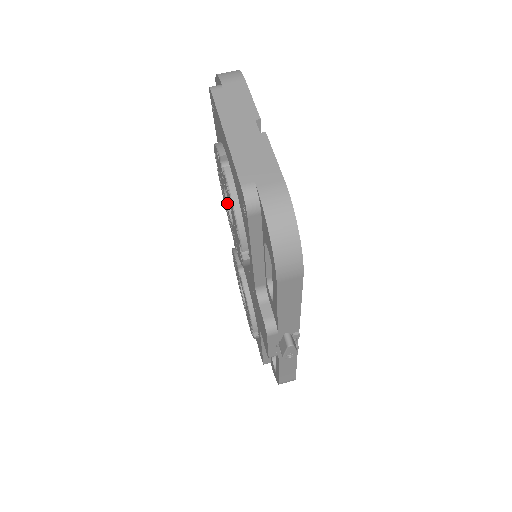
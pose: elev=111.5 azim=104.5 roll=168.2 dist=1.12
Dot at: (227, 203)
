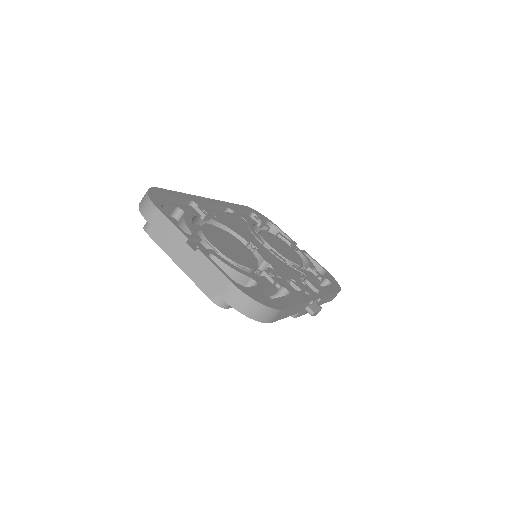
Dot at: occluded
